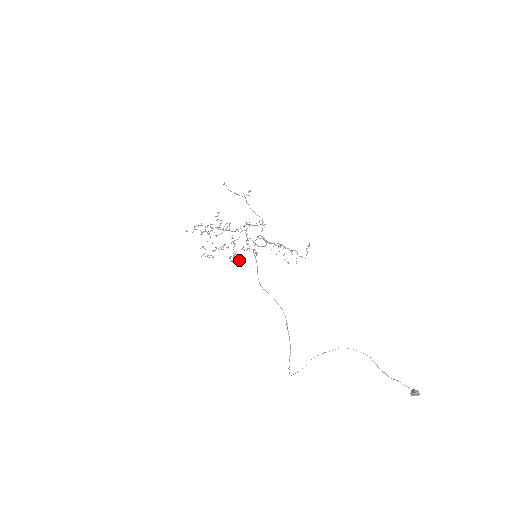
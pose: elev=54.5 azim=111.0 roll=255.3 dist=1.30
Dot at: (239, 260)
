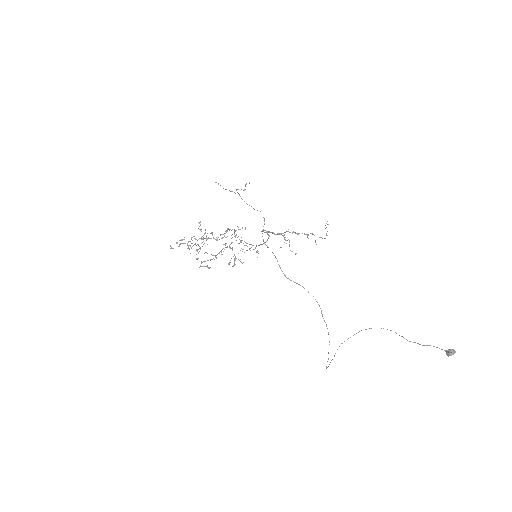
Dot at: (242, 263)
